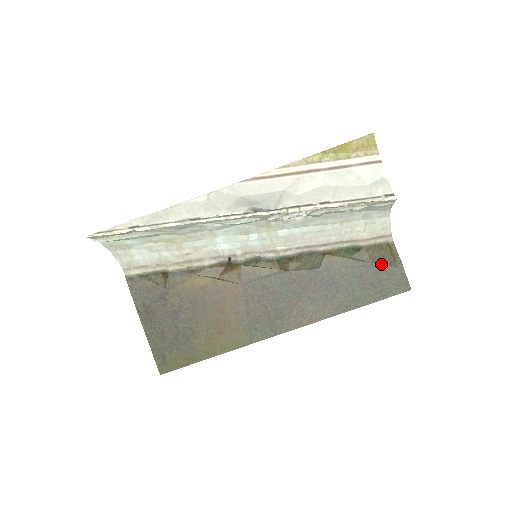
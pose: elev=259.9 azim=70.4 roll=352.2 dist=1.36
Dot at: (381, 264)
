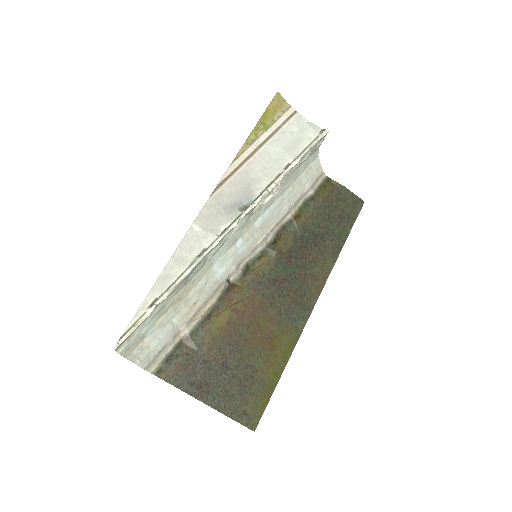
Dot at: (334, 198)
